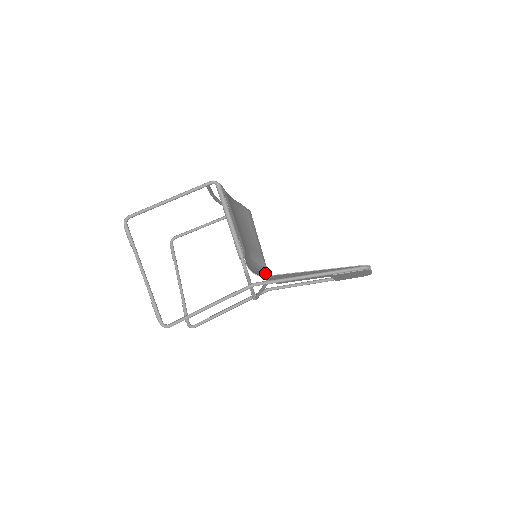
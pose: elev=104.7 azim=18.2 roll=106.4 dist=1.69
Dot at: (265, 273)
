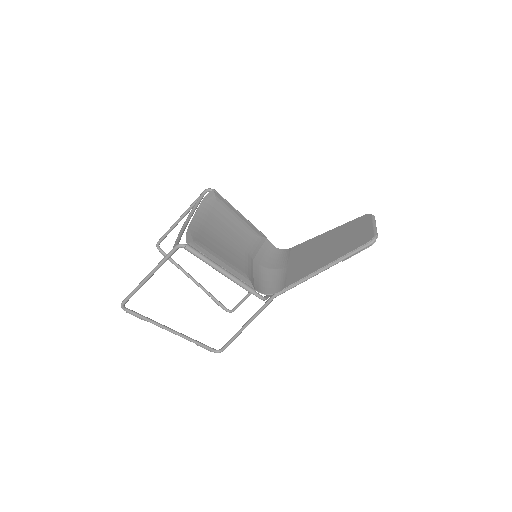
Dot at: (268, 247)
